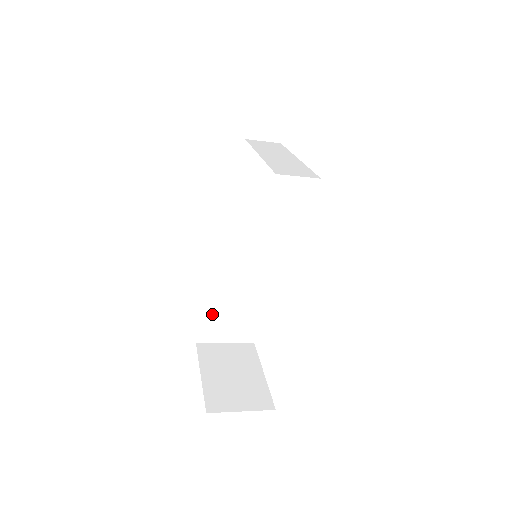
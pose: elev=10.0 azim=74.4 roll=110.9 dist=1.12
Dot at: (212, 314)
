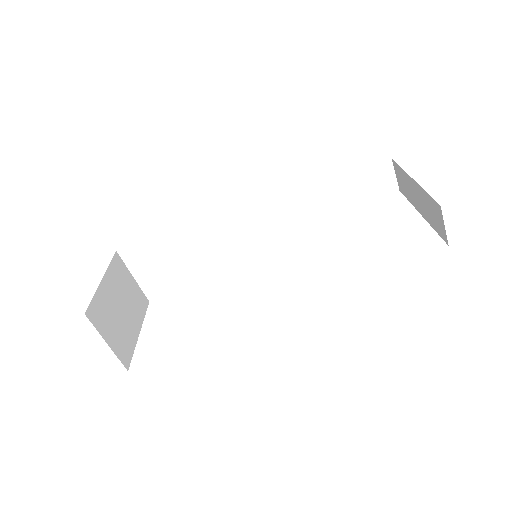
Dot at: (159, 248)
